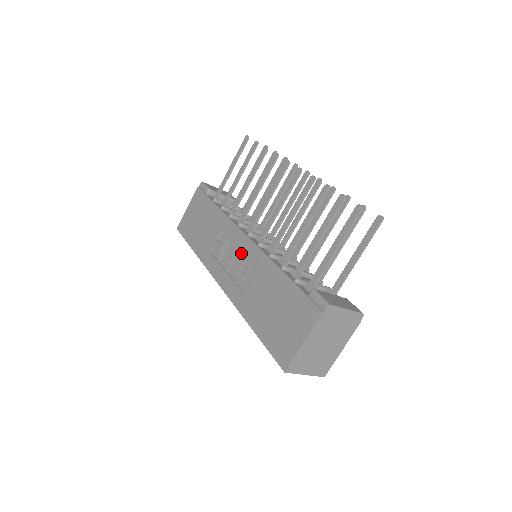
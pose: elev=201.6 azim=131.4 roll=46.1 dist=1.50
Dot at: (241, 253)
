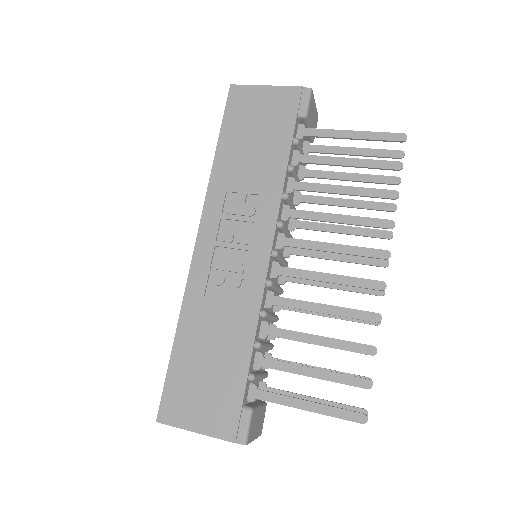
Dot at: (247, 257)
